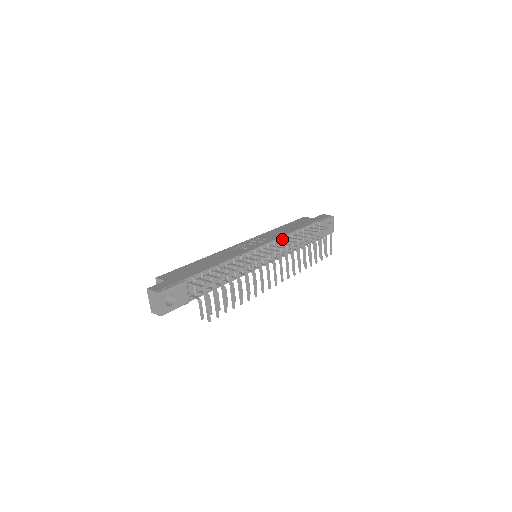
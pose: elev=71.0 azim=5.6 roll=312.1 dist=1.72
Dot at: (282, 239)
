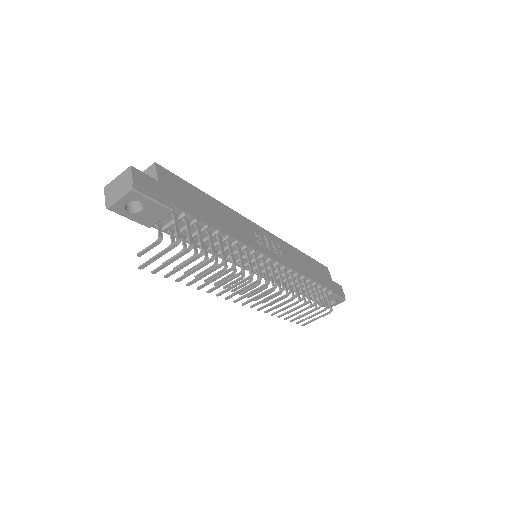
Dot at: (292, 271)
